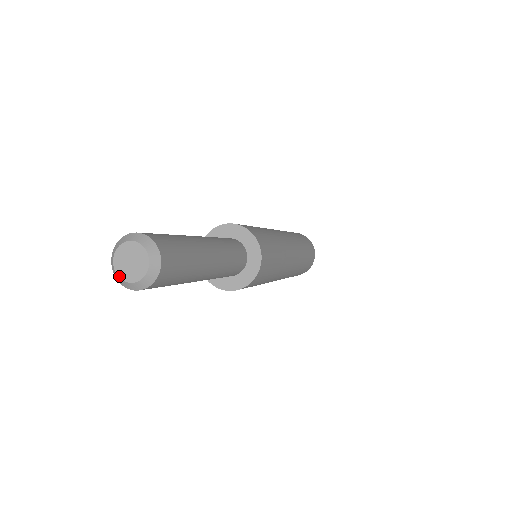
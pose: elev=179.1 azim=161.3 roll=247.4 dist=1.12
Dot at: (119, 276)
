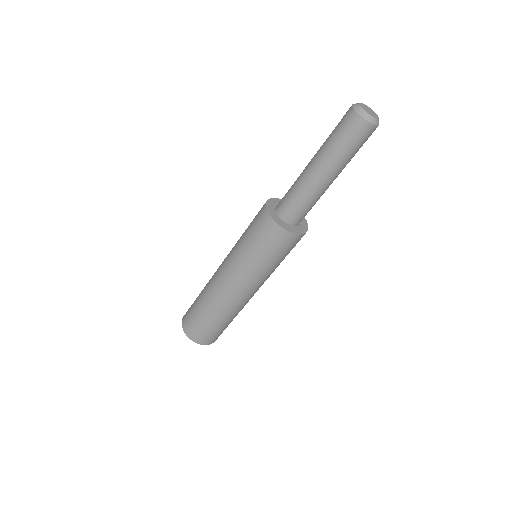
Dot at: (370, 114)
